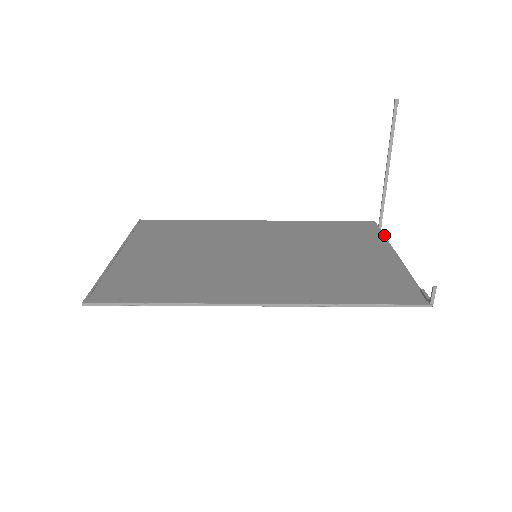
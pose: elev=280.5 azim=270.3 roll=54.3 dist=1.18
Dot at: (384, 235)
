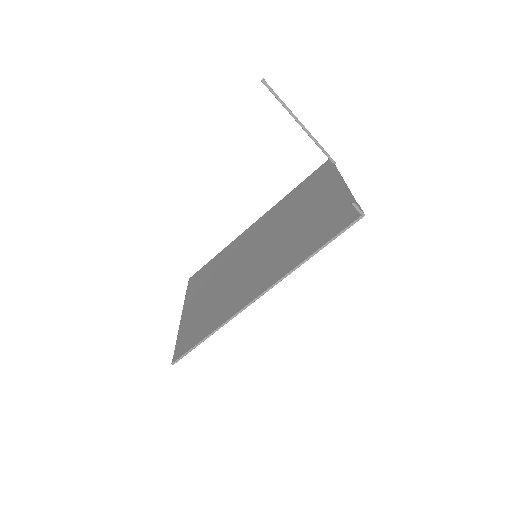
Dot at: (336, 168)
